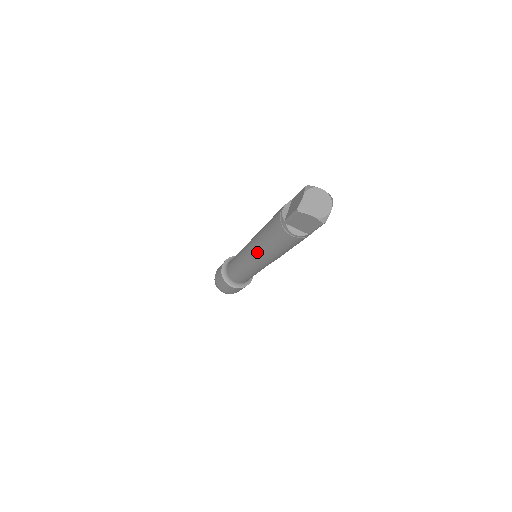
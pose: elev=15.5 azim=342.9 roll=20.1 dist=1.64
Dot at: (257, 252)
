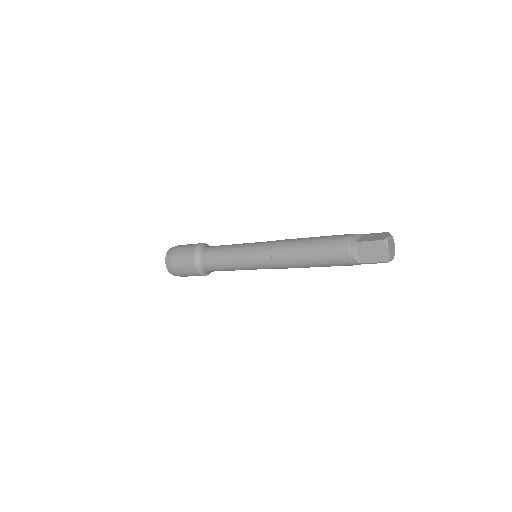
Dot at: occluded
